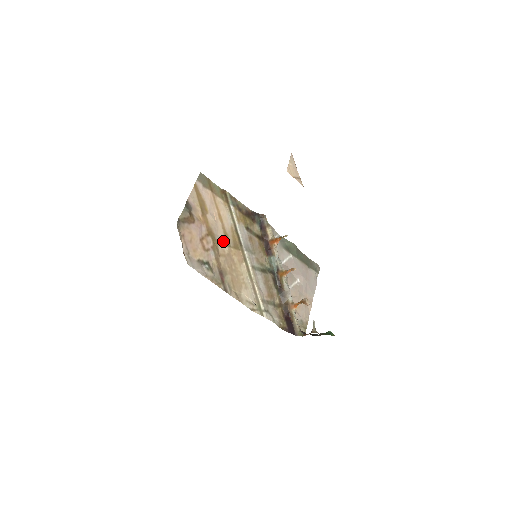
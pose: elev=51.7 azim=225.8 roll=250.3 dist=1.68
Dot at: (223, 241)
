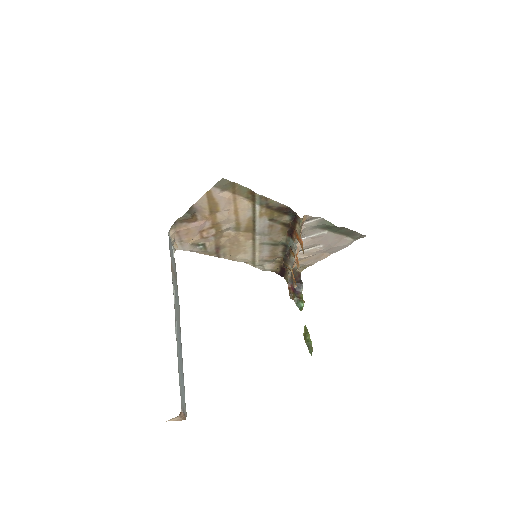
Dot at: (232, 228)
